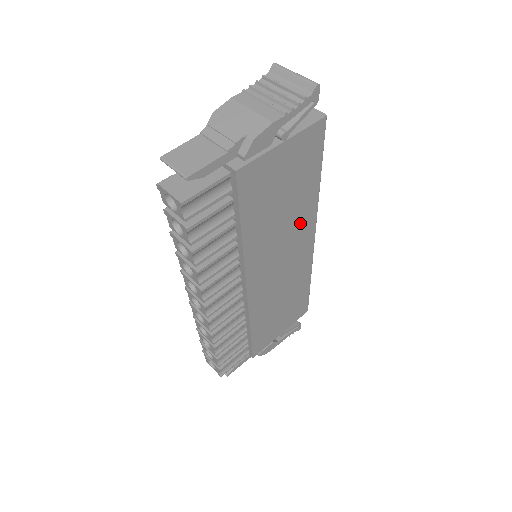
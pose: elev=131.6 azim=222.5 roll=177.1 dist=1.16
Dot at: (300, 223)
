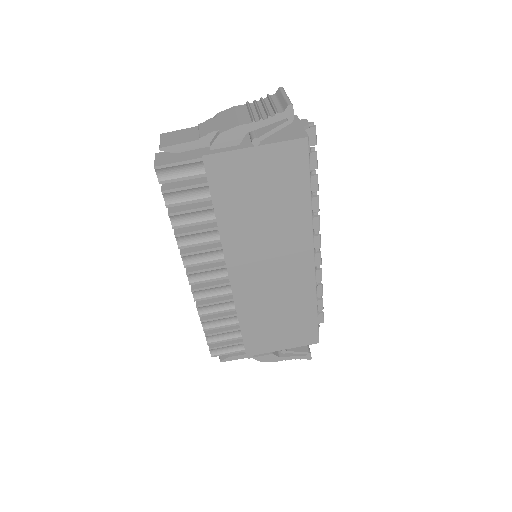
Dot at: (290, 236)
